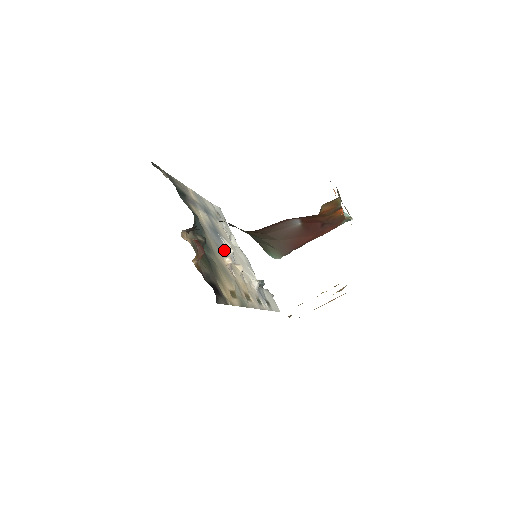
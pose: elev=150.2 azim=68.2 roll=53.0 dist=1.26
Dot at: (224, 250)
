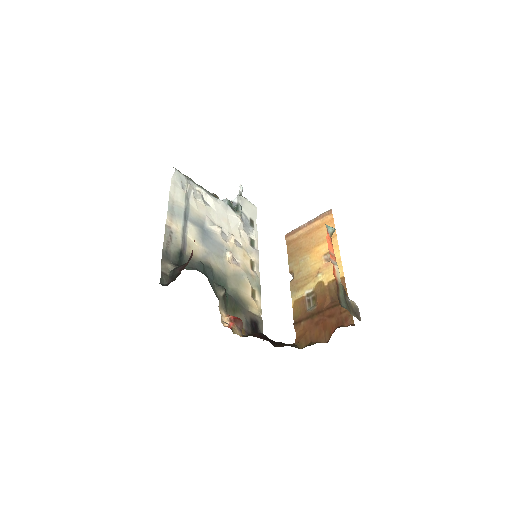
Dot at: (219, 243)
